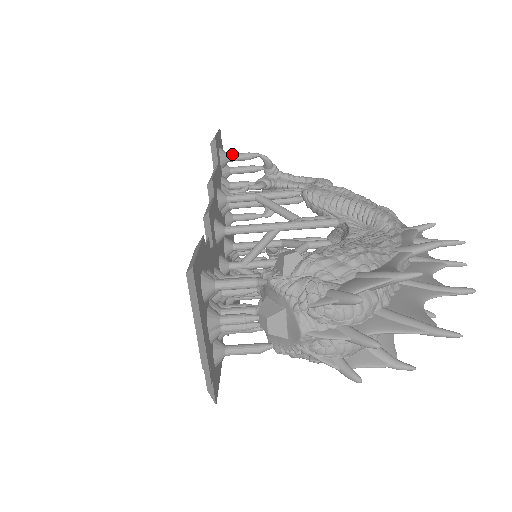
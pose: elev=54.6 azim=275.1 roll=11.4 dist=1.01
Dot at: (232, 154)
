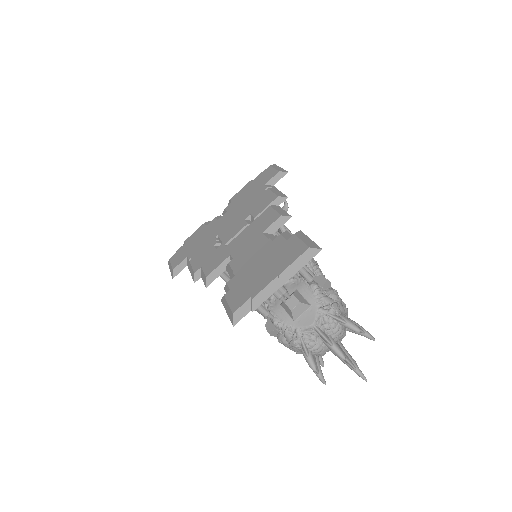
Dot at: occluded
